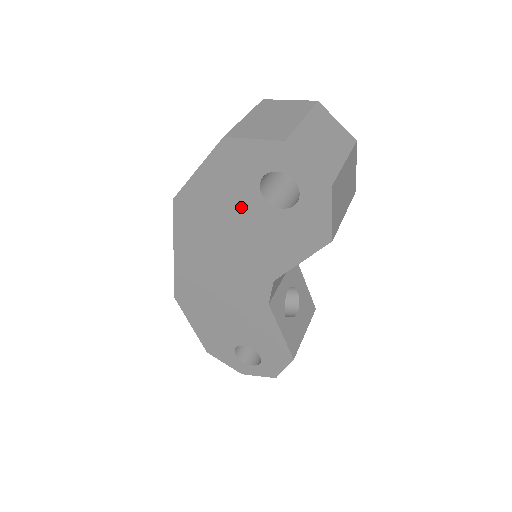
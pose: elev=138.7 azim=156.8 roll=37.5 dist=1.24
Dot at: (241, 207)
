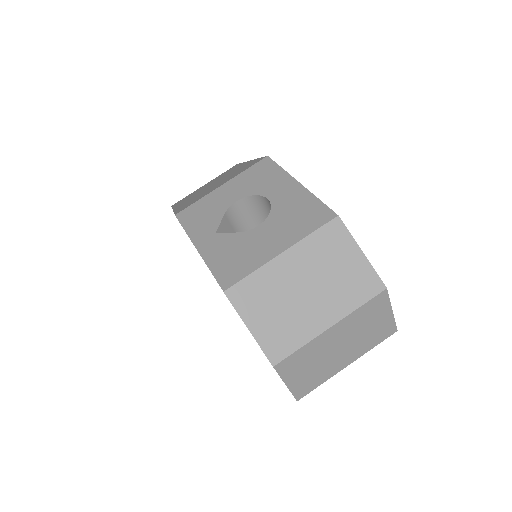
Dot at: occluded
